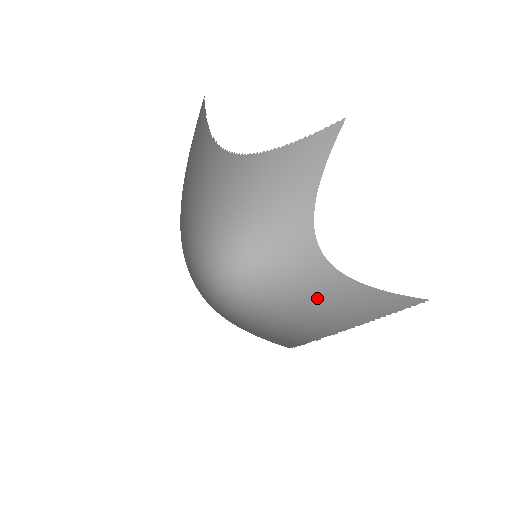
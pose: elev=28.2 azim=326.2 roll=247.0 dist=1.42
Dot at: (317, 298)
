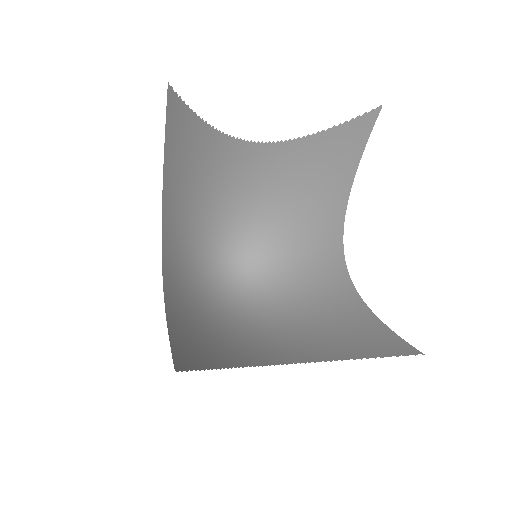
Dot at: (322, 314)
